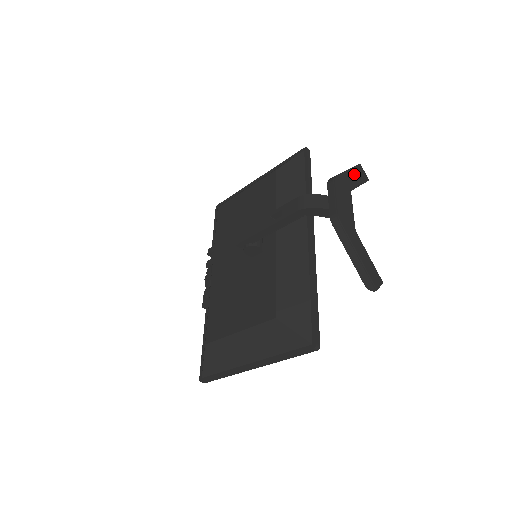
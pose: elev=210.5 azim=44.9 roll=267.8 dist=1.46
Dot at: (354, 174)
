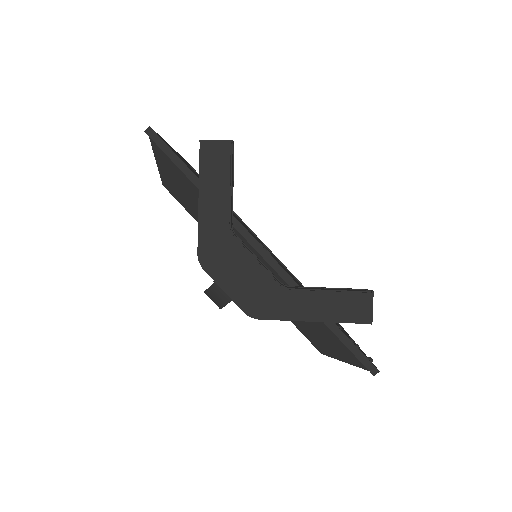
Dot at: (210, 187)
